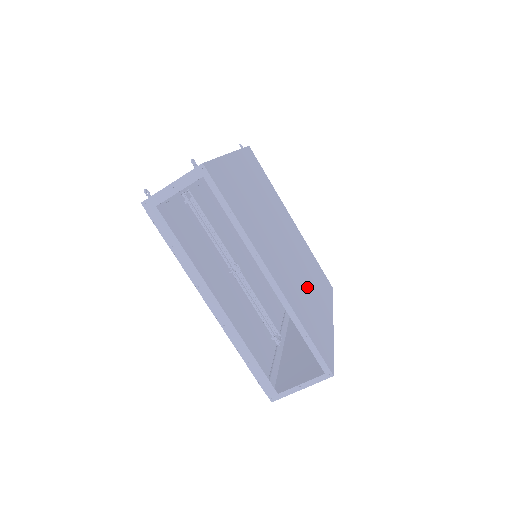
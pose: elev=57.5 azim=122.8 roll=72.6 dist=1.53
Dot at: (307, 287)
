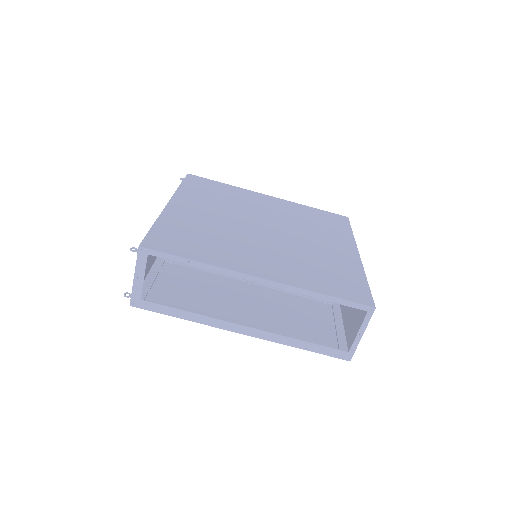
Dot at: (311, 248)
